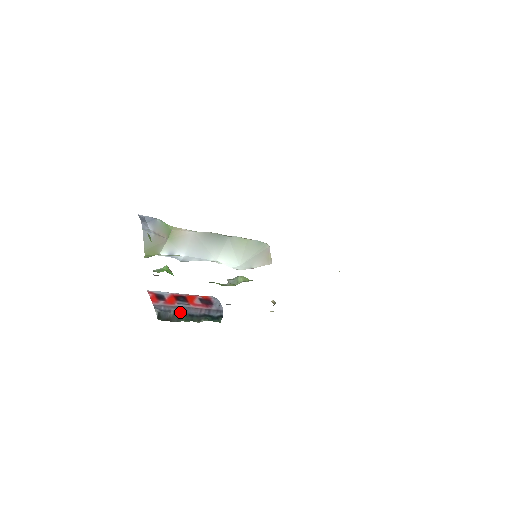
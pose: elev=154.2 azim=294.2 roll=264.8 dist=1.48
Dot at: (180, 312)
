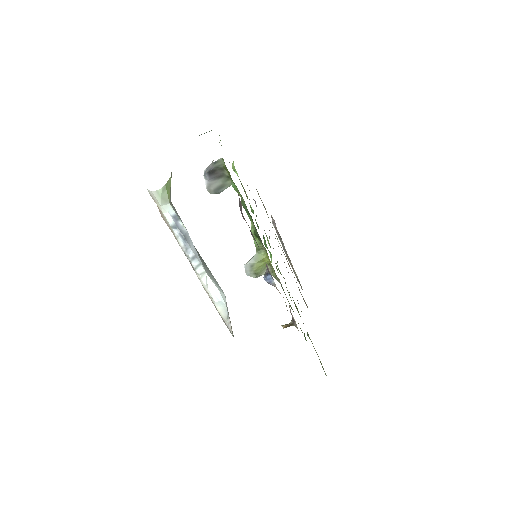
Dot at: occluded
